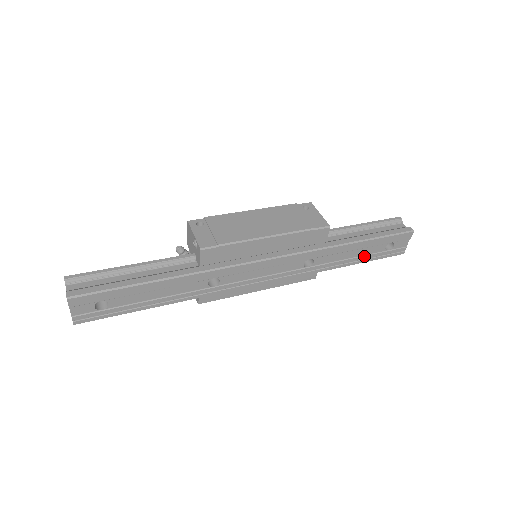
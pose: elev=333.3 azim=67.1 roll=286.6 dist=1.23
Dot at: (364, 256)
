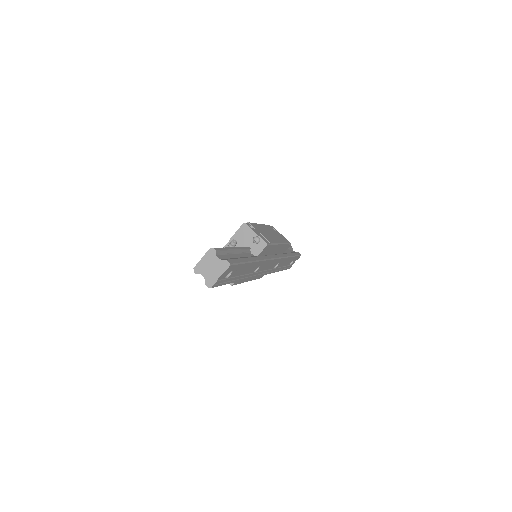
Dot at: (285, 266)
